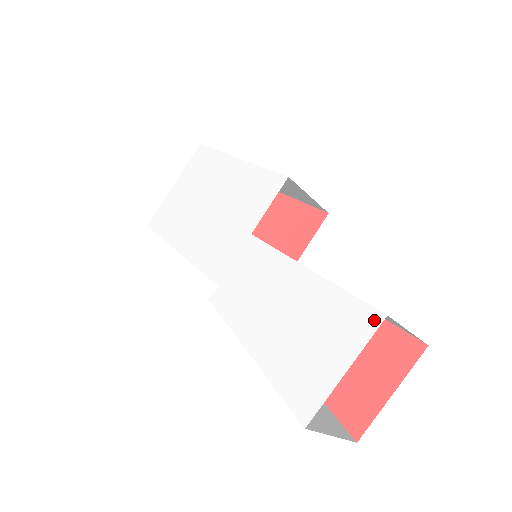
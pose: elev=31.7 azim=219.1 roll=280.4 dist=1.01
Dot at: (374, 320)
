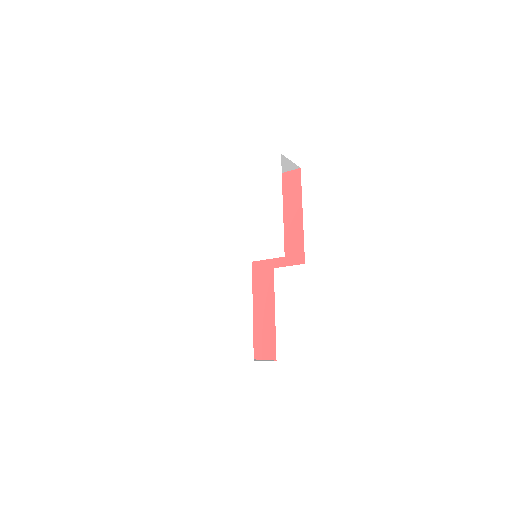
Dot at: (250, 357)
